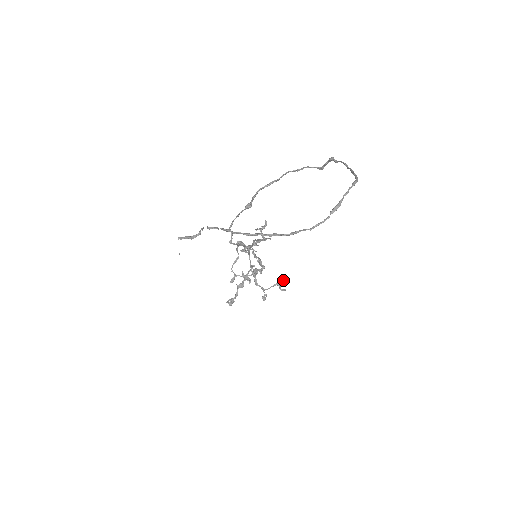
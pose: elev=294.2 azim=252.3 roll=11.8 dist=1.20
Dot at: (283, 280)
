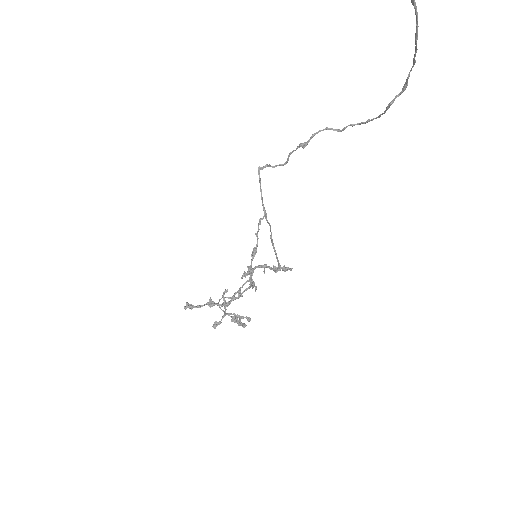
Dot at: (249, 320)
